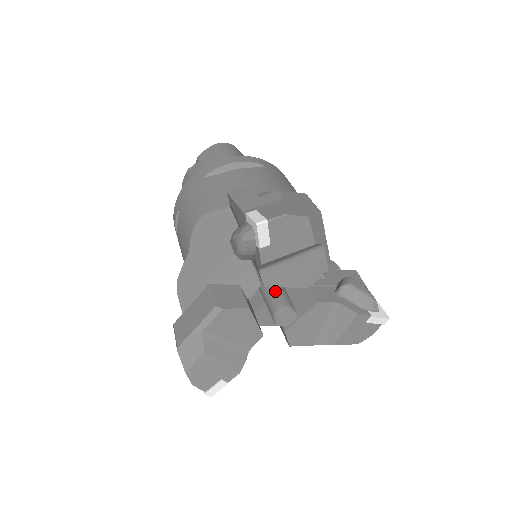
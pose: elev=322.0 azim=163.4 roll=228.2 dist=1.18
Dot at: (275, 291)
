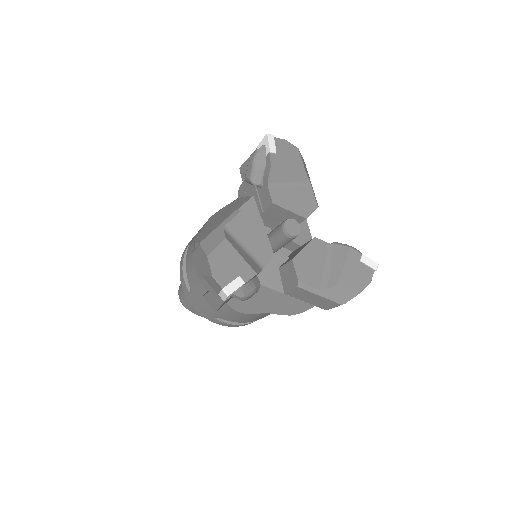
Dot at: occluded
